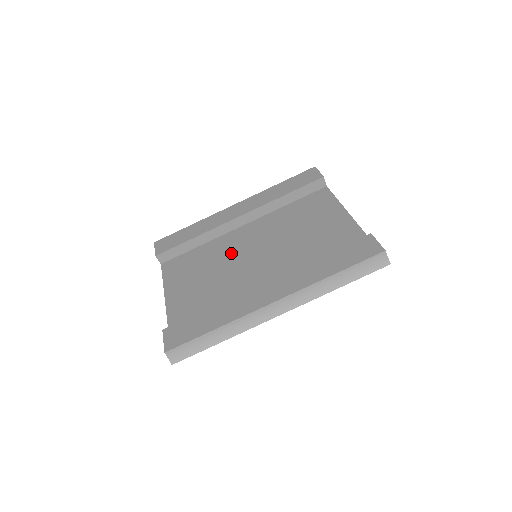
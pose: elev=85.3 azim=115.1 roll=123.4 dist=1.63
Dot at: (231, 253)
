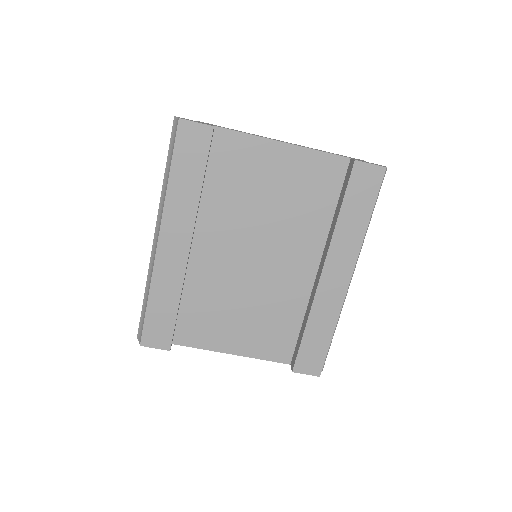
Dot at: (229, 276)
